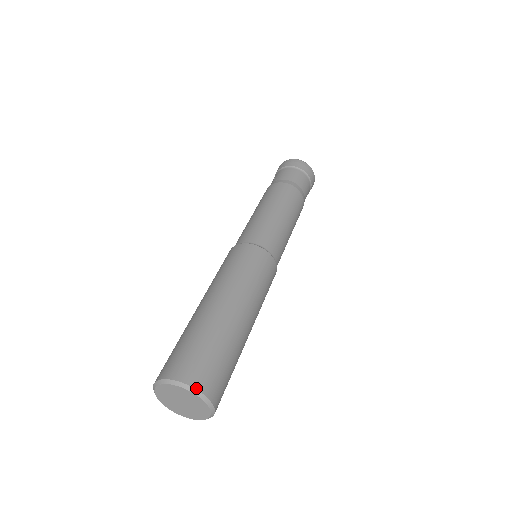
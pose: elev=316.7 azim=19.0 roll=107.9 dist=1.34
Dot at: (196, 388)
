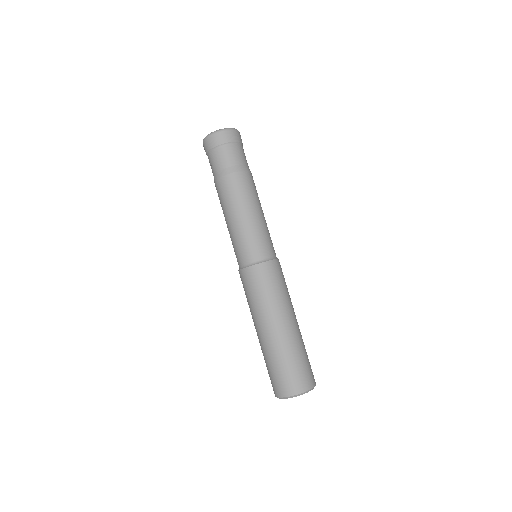
Dot at: (286, 396)
